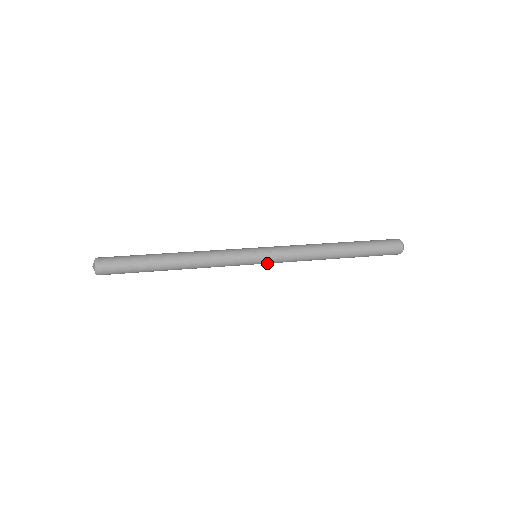
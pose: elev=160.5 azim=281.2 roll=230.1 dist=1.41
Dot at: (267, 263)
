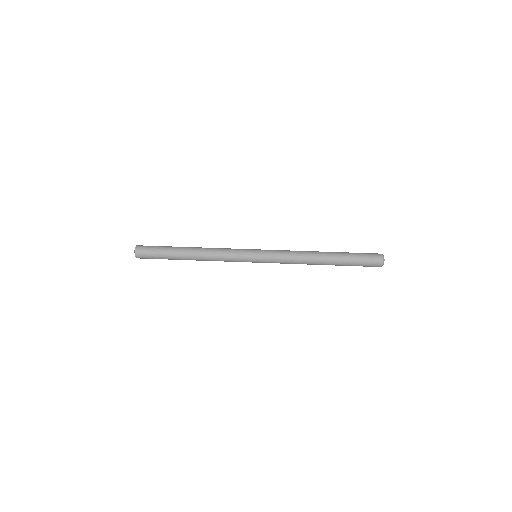
Dot at: (264, 262)
